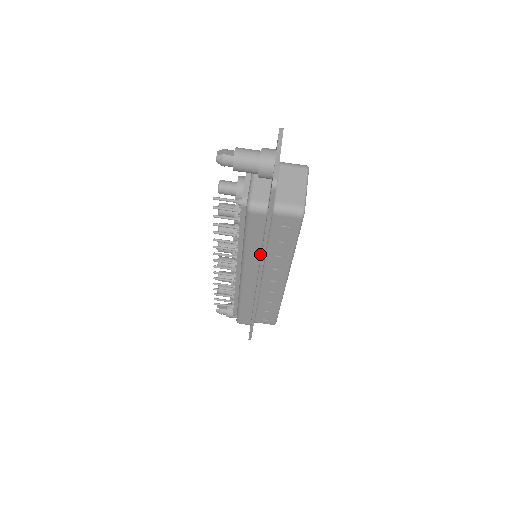
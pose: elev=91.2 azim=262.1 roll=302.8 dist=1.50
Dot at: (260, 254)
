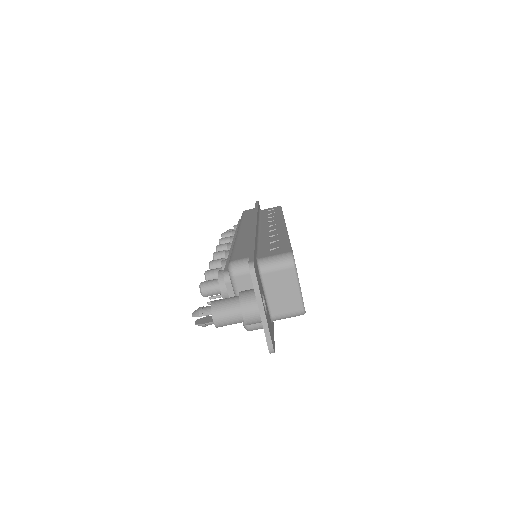
Dot at: occluded
